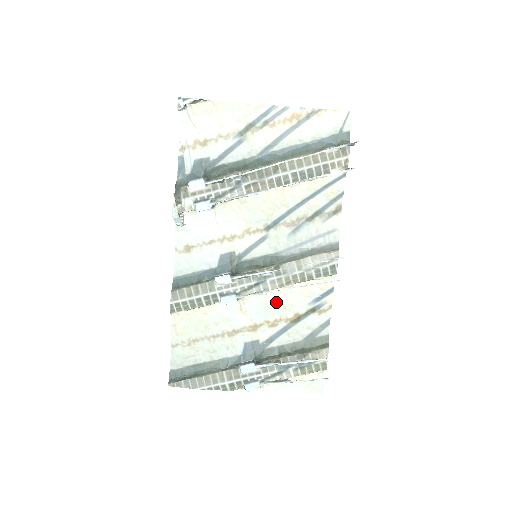
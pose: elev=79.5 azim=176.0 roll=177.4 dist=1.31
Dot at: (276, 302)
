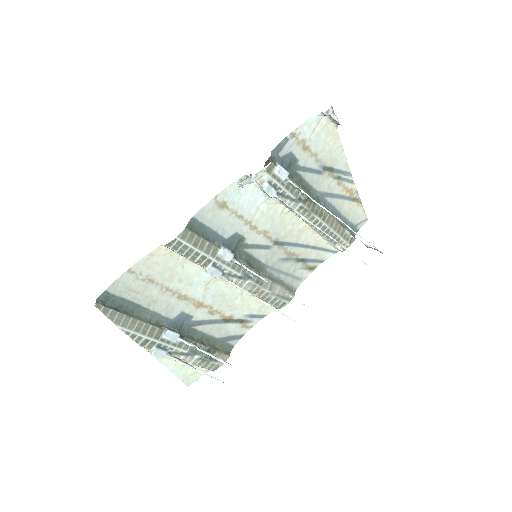
Dot at: (231, 298)
